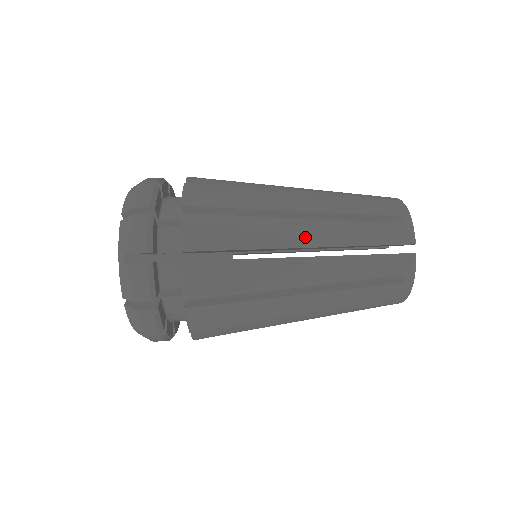
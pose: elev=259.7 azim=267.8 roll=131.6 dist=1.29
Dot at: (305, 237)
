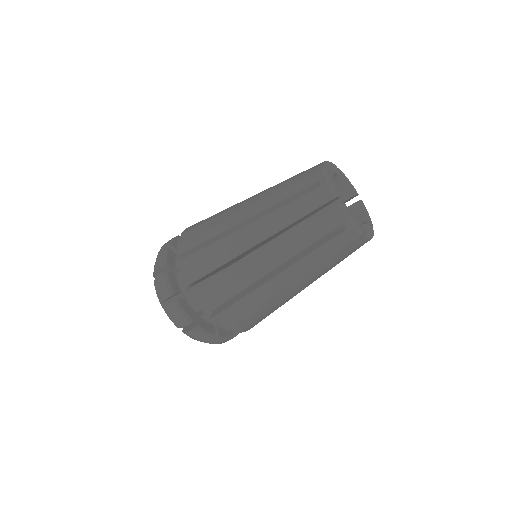
Dot at: (288, 282)
